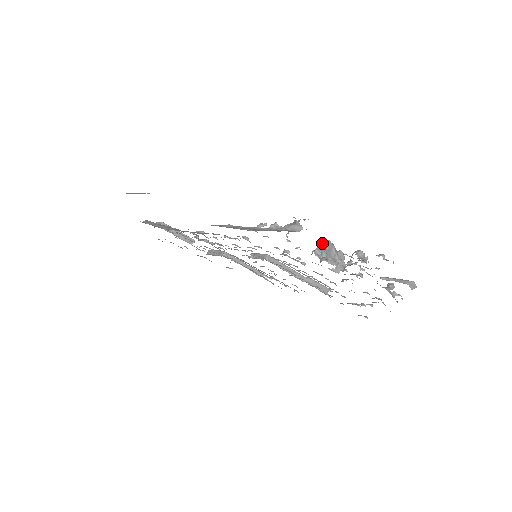
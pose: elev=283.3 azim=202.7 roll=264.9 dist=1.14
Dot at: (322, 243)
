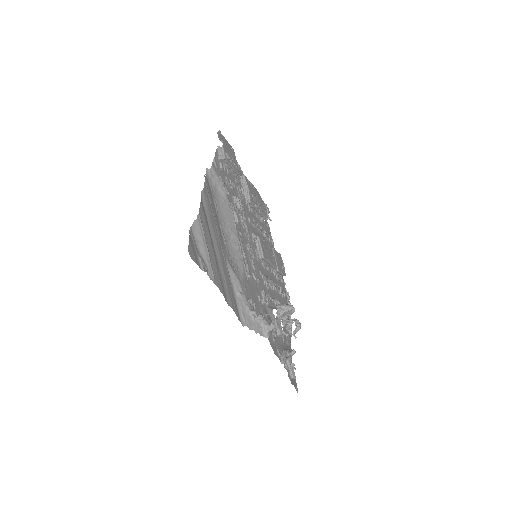
Dot at: (287, 307)
